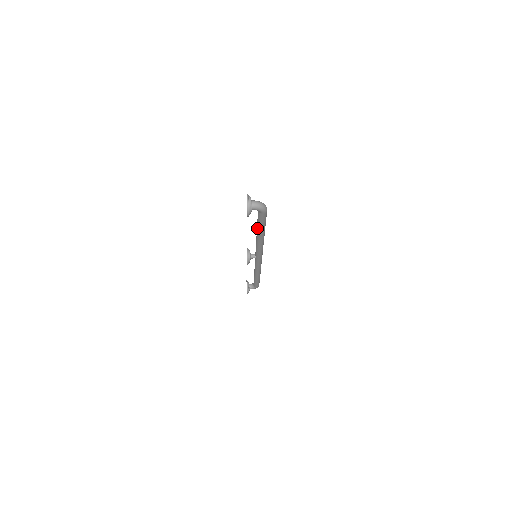
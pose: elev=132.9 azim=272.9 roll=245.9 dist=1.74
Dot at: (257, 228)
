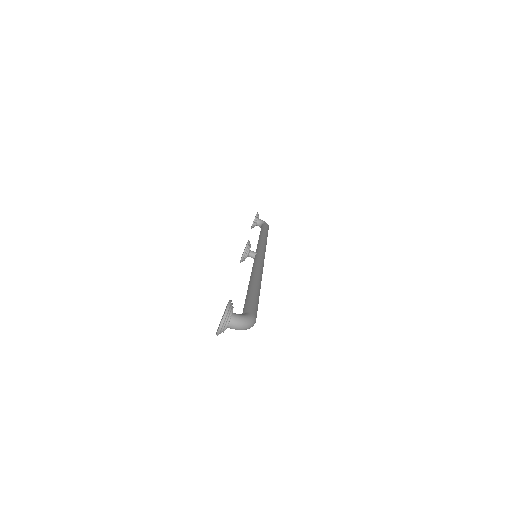
Dot at: occluded
